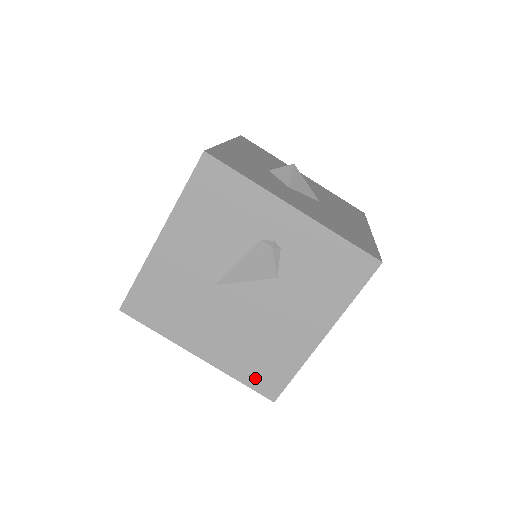
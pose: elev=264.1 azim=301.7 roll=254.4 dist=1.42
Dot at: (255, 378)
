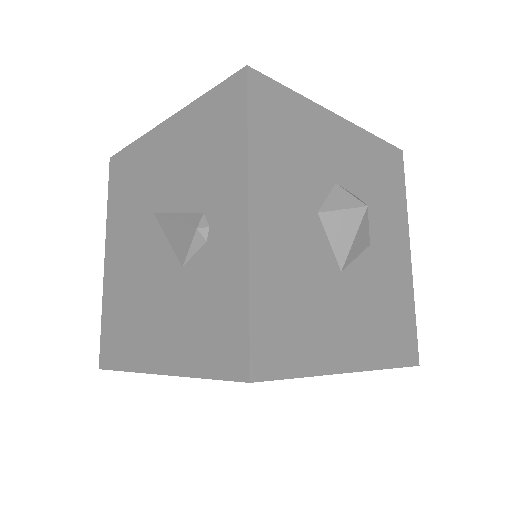
Dot at: (108, 330)
